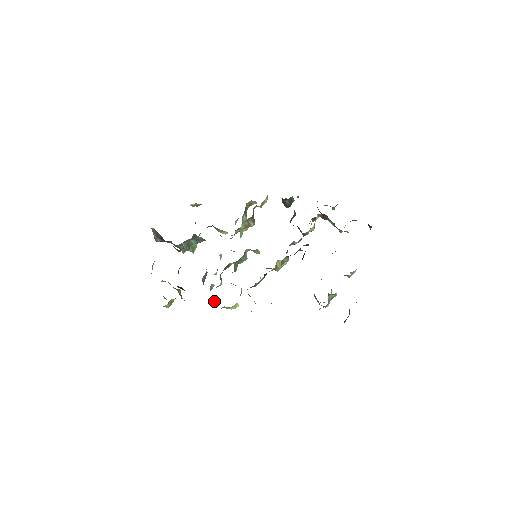
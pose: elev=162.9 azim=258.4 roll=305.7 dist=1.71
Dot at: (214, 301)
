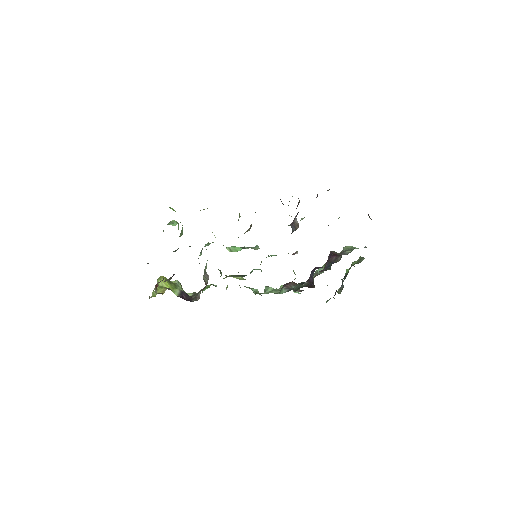
Dot at: occluded
